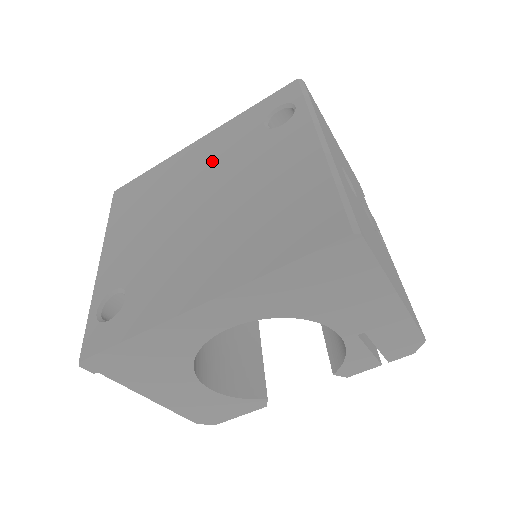
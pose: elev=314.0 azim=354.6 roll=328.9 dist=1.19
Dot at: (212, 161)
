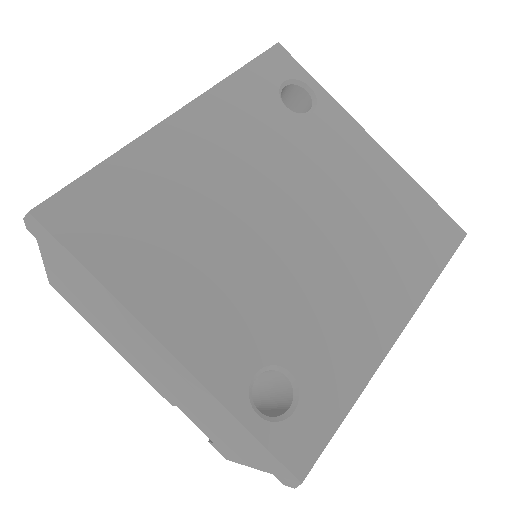
Dot at: (246, 155)
